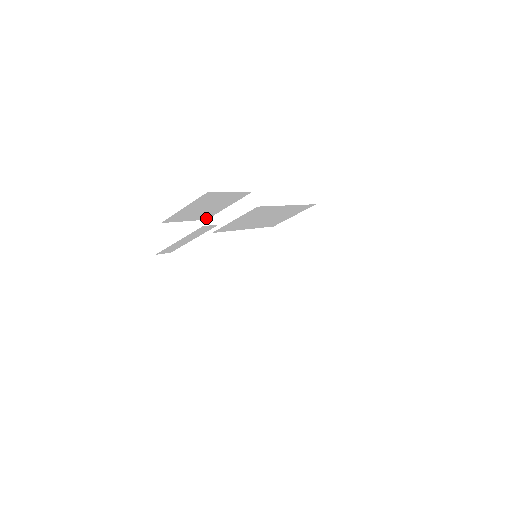
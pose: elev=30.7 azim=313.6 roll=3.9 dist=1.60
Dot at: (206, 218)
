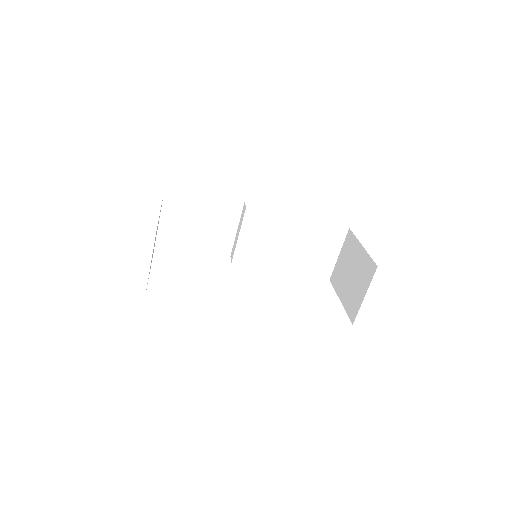
Dot at: (227, 253)
